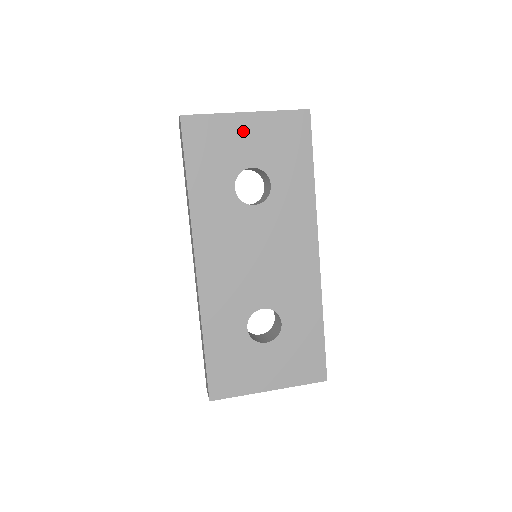
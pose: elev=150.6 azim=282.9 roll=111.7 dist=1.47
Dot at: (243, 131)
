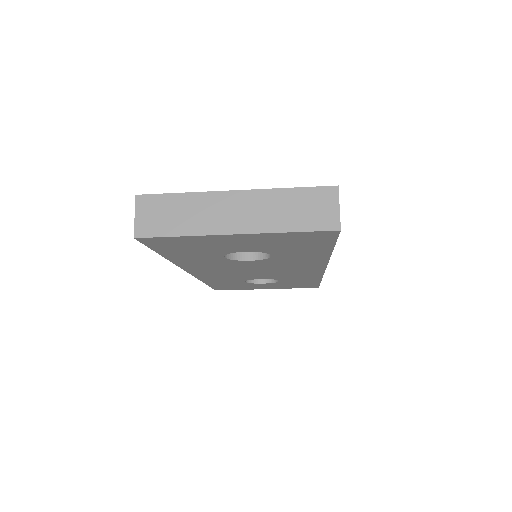
Dot at: occluded
